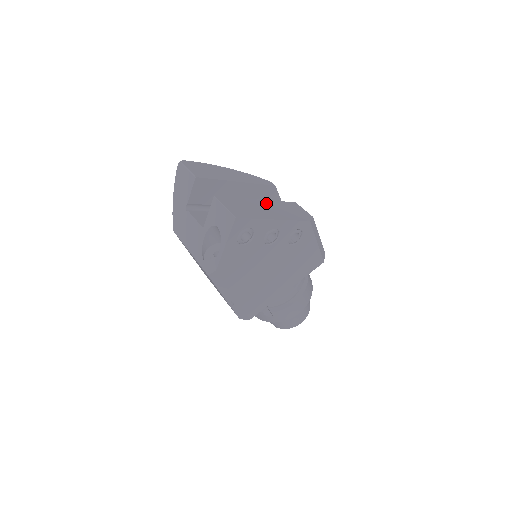
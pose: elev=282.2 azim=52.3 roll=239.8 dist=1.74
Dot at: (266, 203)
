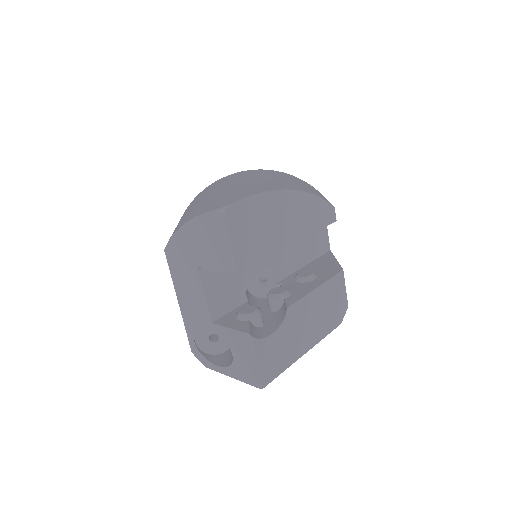
Dot at: (308, 305)
